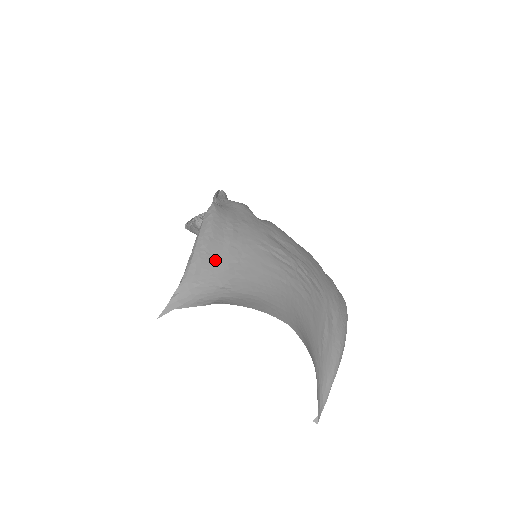
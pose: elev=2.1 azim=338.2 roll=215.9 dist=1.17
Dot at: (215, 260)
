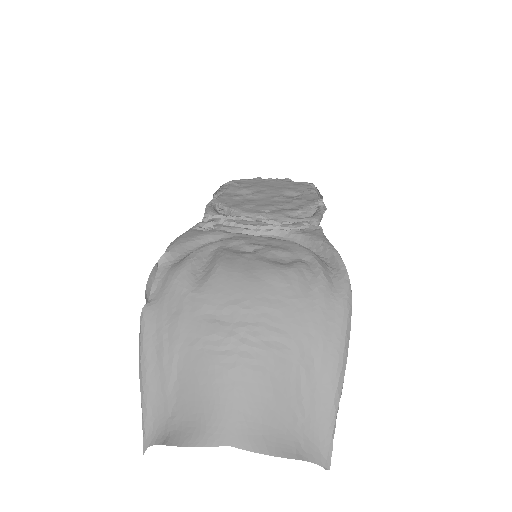
Dot at: (157, 389)
